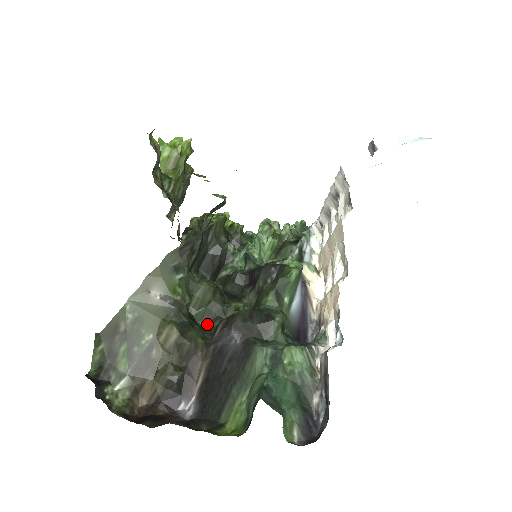
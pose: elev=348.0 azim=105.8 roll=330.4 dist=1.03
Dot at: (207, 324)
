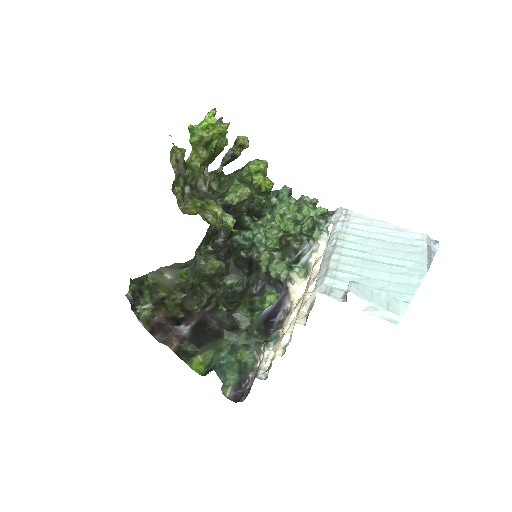
Dot at: (208, 286)
